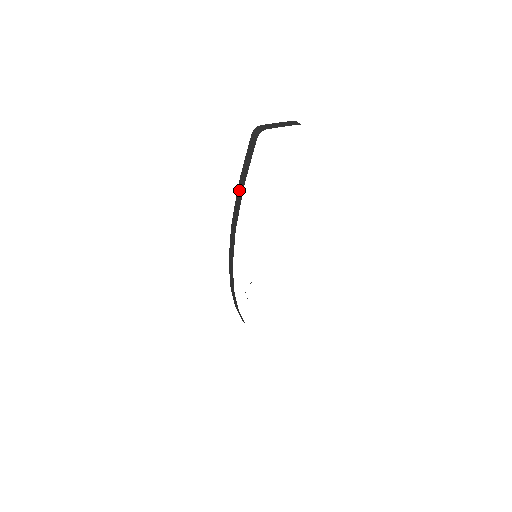
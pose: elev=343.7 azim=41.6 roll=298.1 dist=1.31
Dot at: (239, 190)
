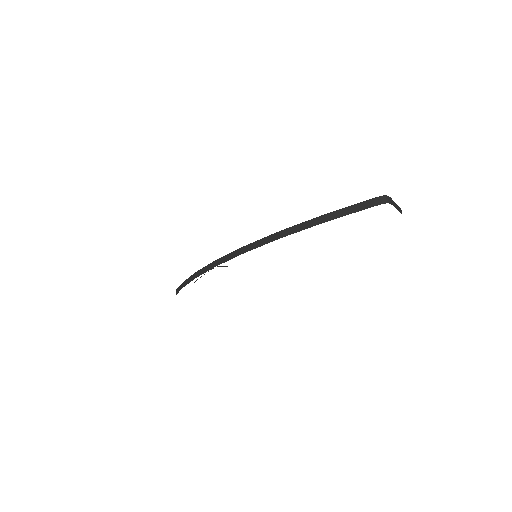
Dot at: (321, 218)
